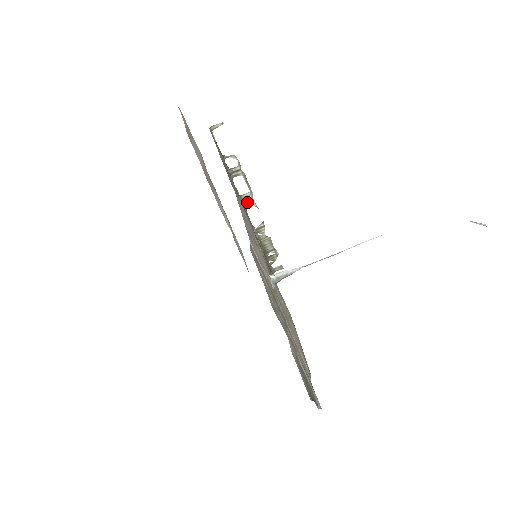
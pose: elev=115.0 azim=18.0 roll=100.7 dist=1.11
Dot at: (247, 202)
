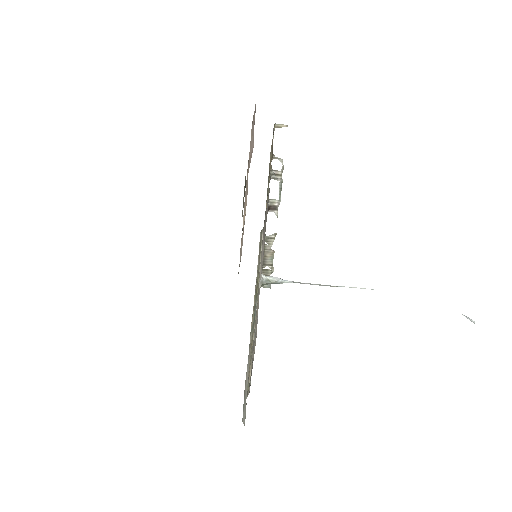
Dot at: (271, 208)
